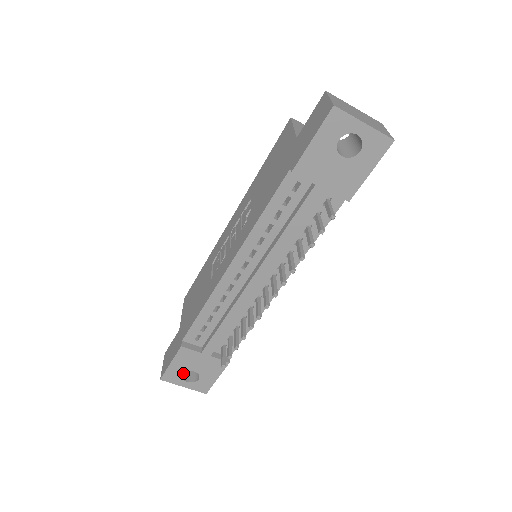
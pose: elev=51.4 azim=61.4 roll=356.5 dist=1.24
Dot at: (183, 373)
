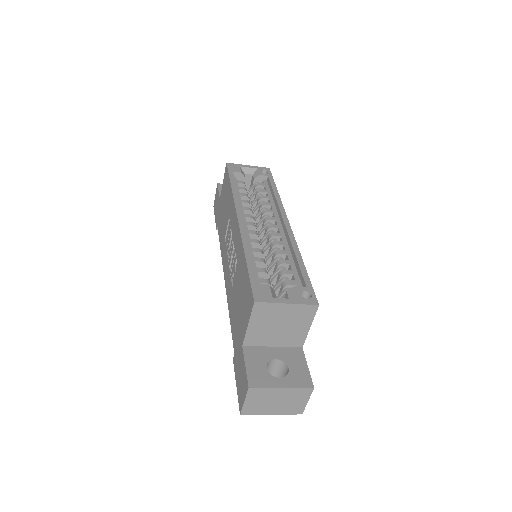
Dot at: occluded
